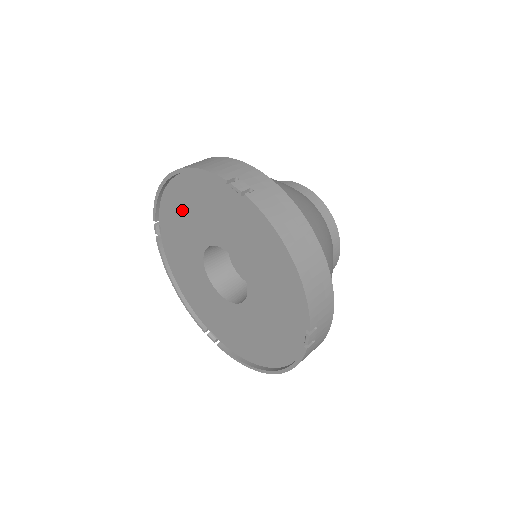
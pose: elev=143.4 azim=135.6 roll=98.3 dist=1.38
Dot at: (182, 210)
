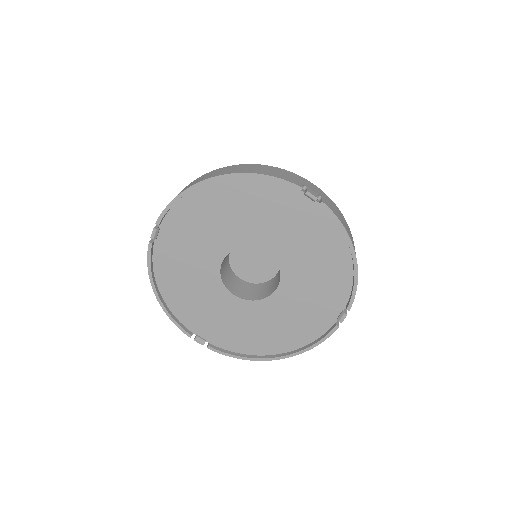
Dot at: (211, 213)
